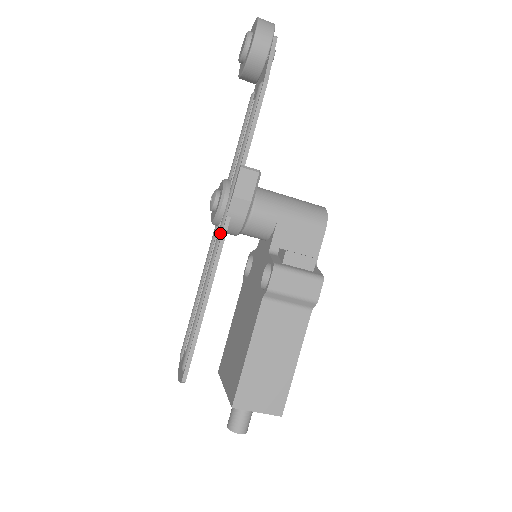
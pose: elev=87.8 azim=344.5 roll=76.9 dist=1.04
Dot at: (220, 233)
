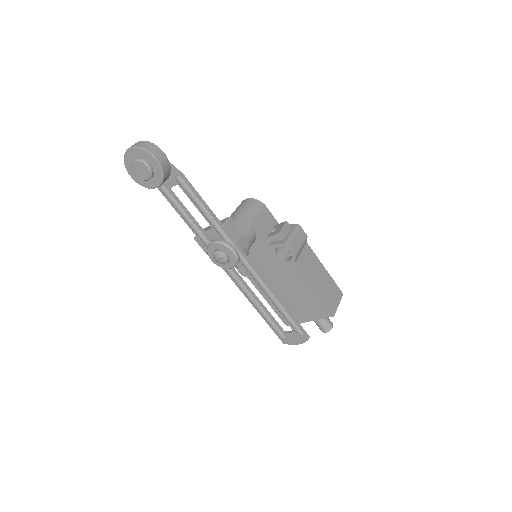
Dot at: (248, 265)
